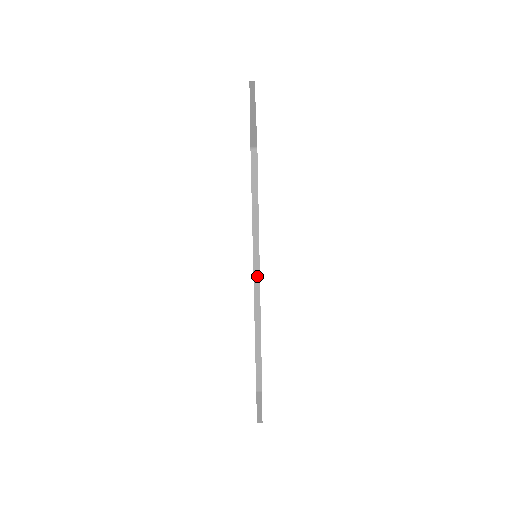
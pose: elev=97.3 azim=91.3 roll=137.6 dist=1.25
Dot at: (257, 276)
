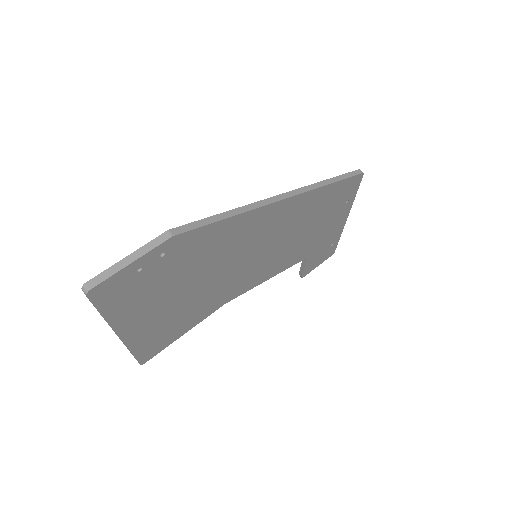
Dot at: (289, 195)
